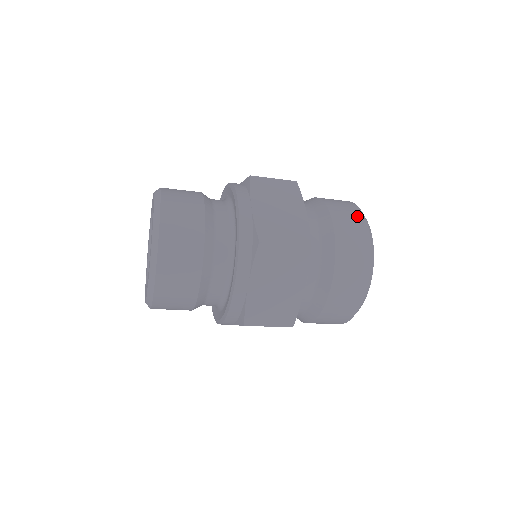
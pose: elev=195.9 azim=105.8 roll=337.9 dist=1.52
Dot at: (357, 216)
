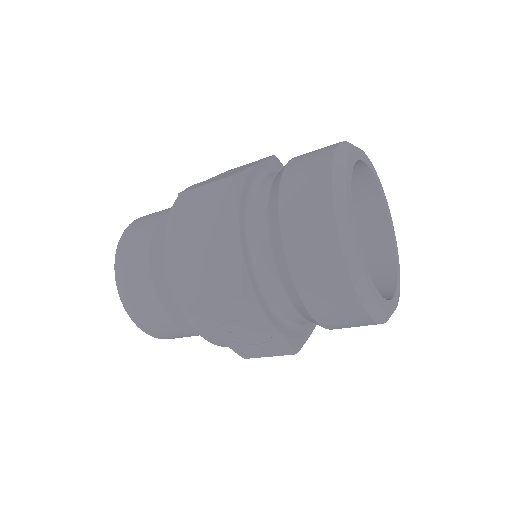
Dot at: occluded
